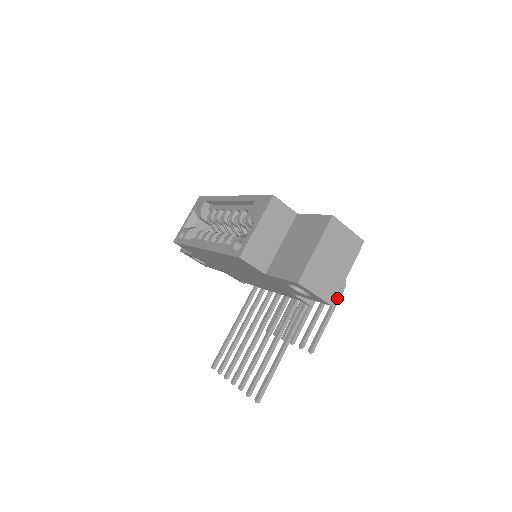
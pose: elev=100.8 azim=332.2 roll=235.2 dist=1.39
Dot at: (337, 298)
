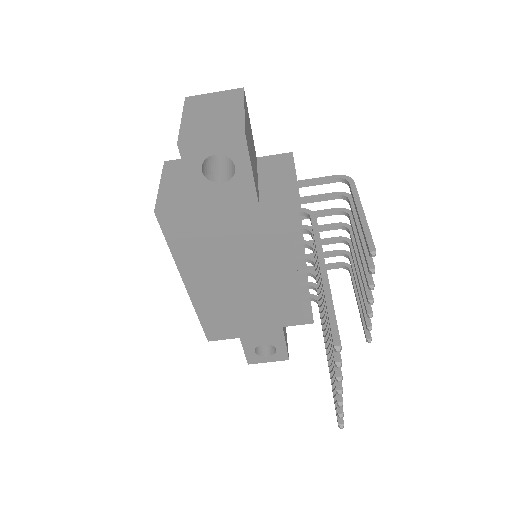
Dot at: (353, 193)
